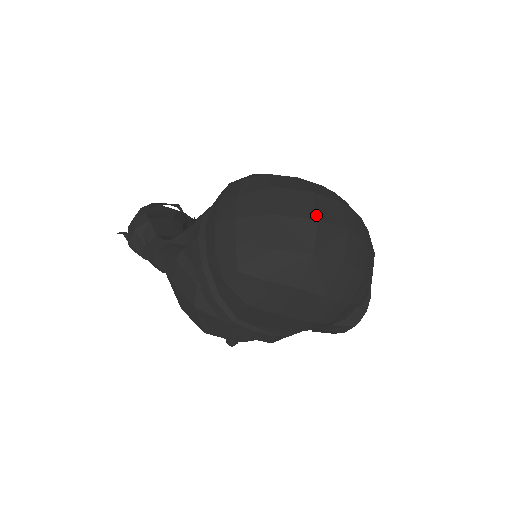
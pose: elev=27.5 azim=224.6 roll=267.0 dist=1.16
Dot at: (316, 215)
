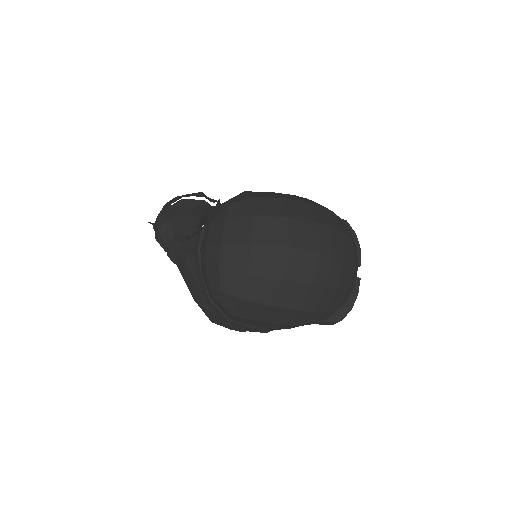
Dot at: (288, 242)
